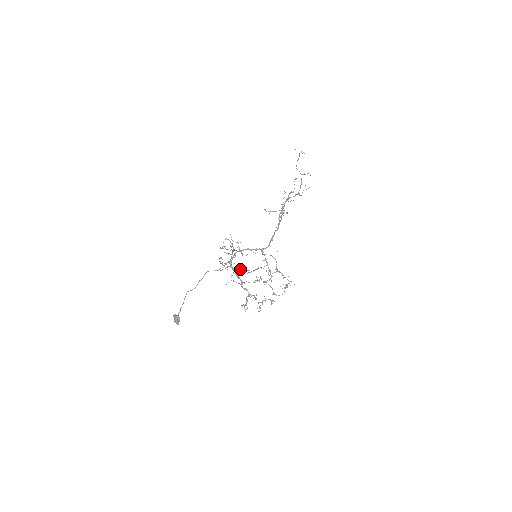
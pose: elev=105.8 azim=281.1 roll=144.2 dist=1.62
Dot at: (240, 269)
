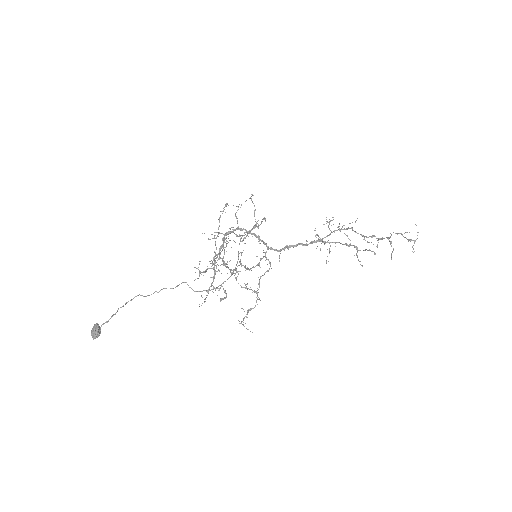
Dot at: occluded
